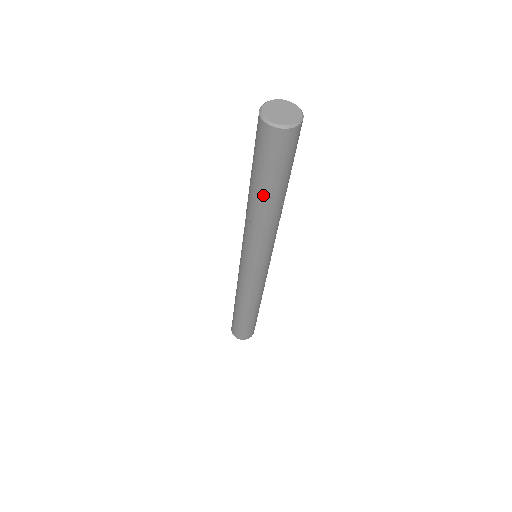
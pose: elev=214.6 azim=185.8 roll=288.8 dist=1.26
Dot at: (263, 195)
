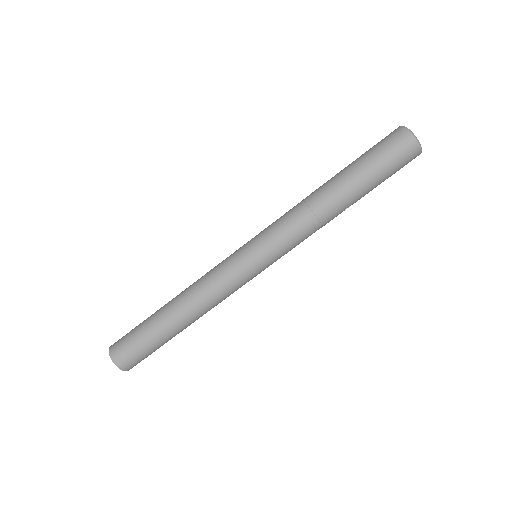
Dot at: (349, 185)
